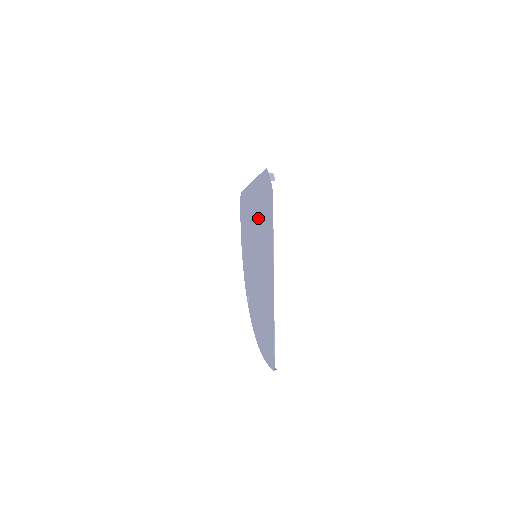
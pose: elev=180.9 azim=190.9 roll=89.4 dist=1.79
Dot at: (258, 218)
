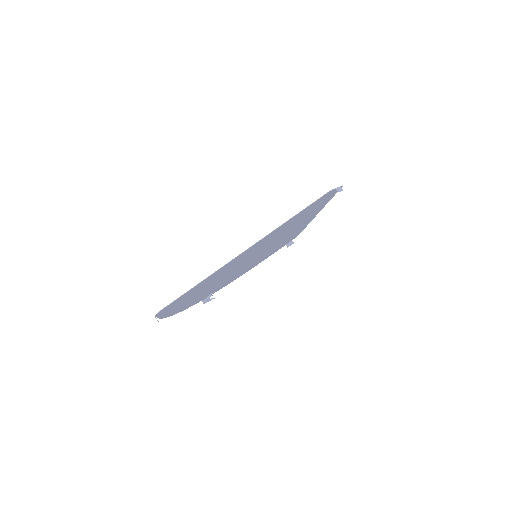
Dot at: (292, 227)
